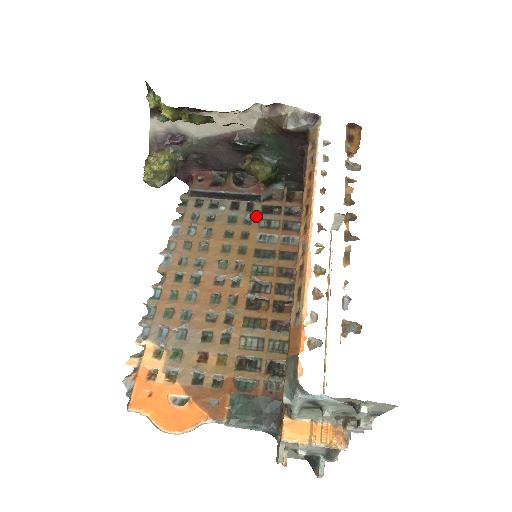
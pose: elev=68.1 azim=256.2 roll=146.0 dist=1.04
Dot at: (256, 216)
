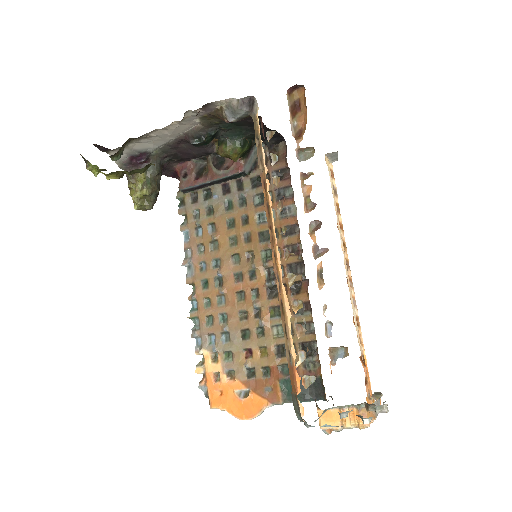
Dot at: (248, 194)
